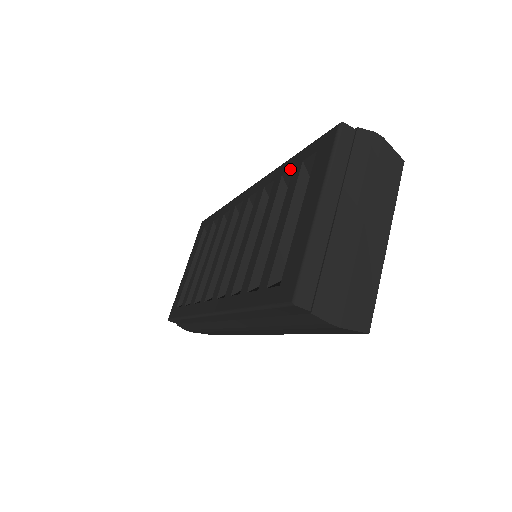
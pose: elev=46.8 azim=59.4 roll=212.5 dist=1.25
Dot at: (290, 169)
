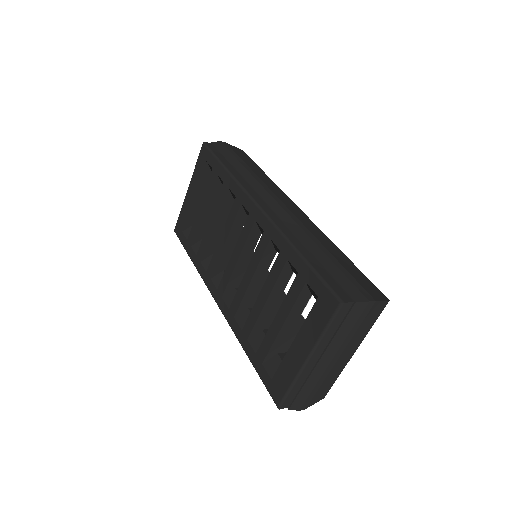
Dot at: (295, 269)
